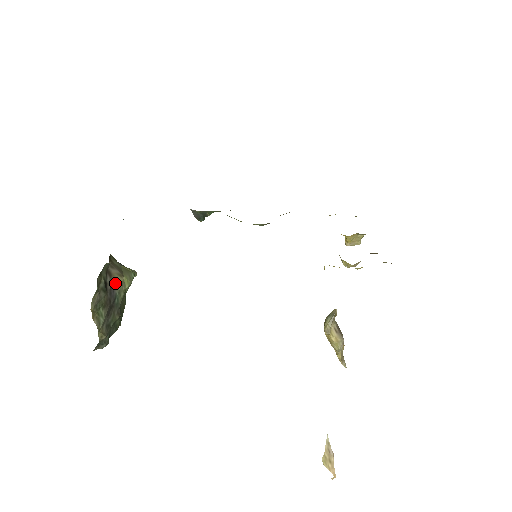
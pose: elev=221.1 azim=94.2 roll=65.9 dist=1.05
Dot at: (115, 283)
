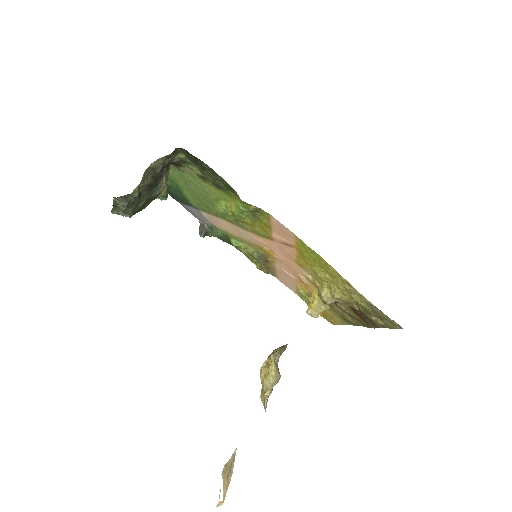
Dot at: (164, 178)
